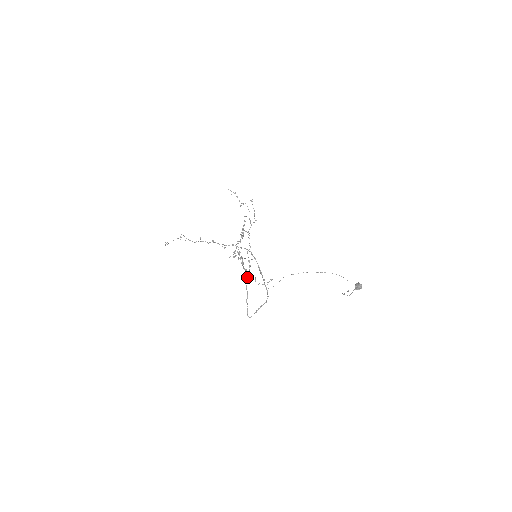
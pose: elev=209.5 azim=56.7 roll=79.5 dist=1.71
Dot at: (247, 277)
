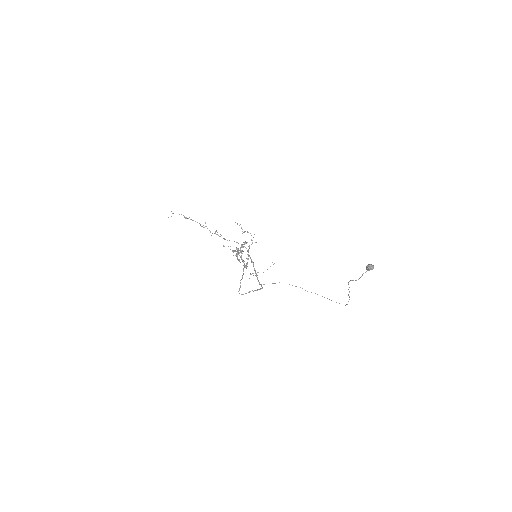
Dot at: (244, 265)
